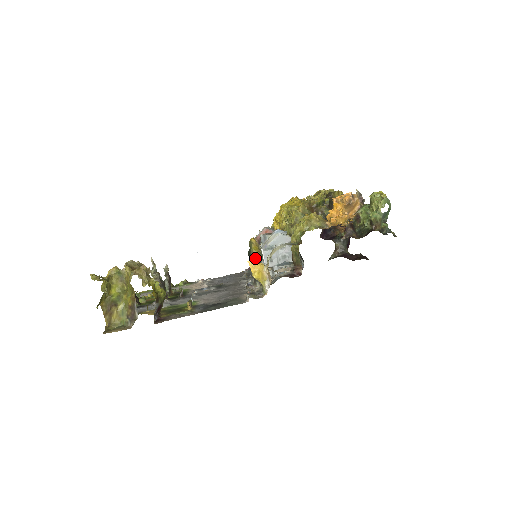
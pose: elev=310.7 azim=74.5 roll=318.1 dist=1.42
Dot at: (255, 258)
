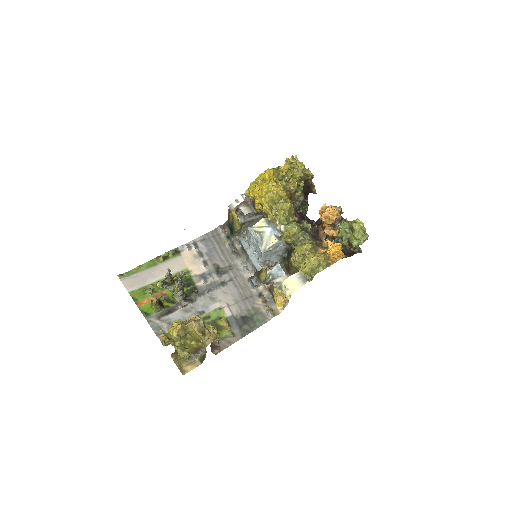
Dot at: (263, 270)
